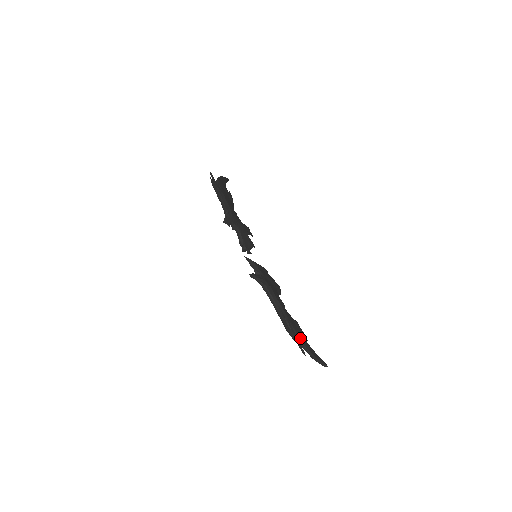
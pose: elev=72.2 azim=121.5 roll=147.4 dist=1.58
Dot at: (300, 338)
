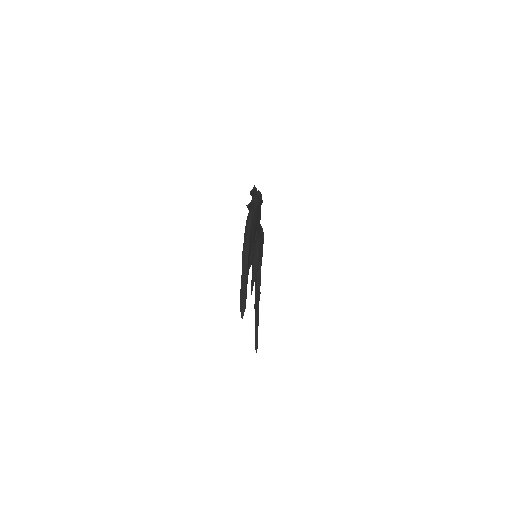
Dot at: (252, 222)
